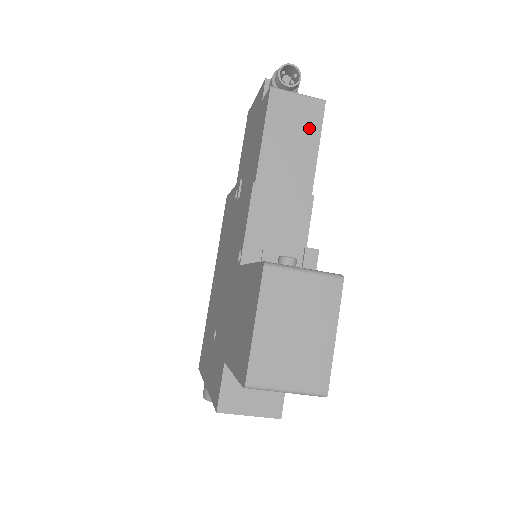
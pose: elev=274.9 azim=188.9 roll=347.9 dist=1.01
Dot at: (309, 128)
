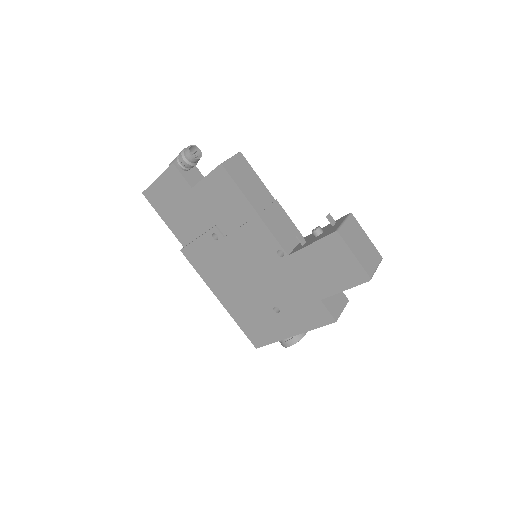
Dot at: (248, 171)
